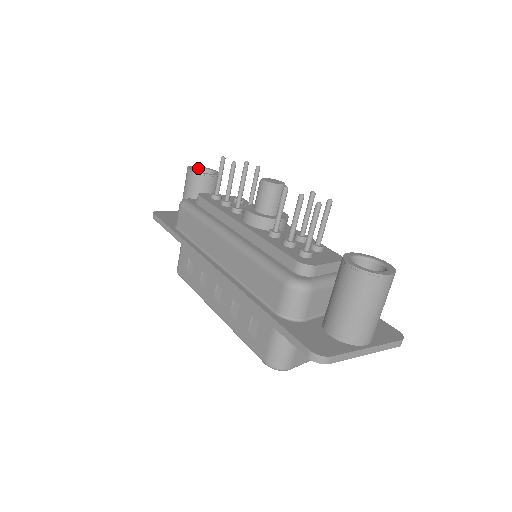
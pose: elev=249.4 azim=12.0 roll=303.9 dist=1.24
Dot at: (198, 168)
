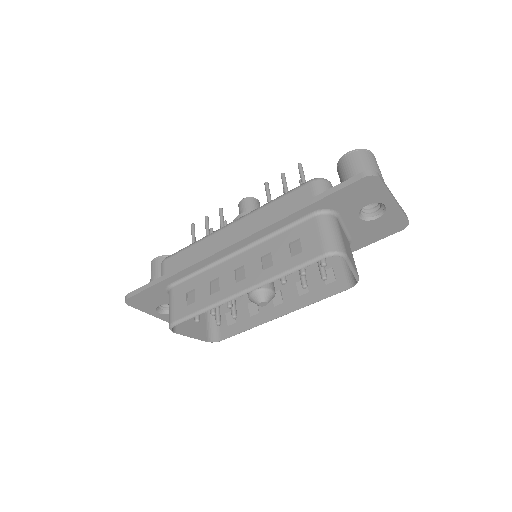
Dot at: occluded
